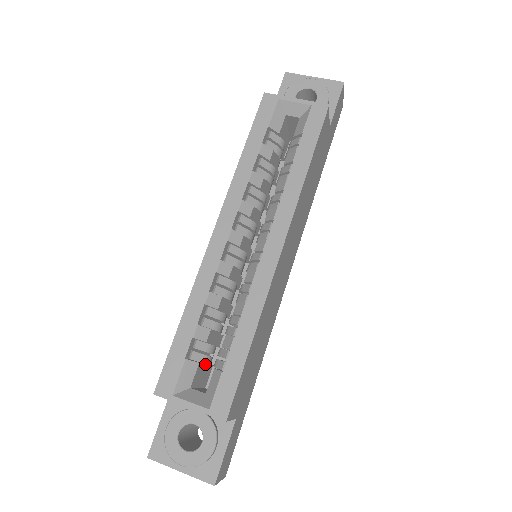
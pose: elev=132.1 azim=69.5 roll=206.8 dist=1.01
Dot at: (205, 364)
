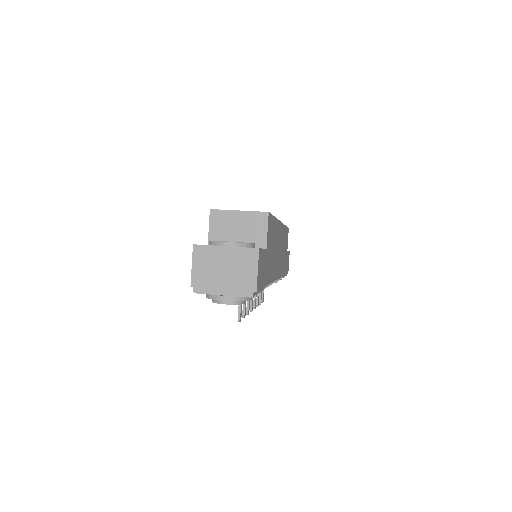
Dot at: occluded
